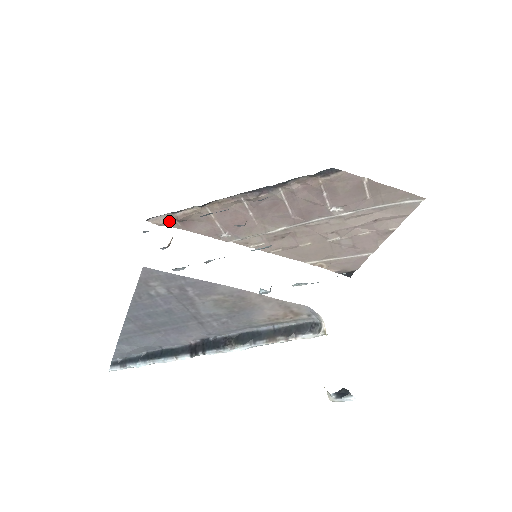
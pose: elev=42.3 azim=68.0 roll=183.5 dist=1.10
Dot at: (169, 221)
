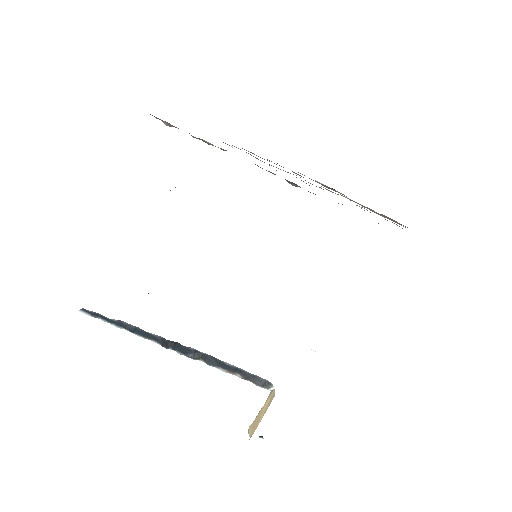
Dot at: occluded
